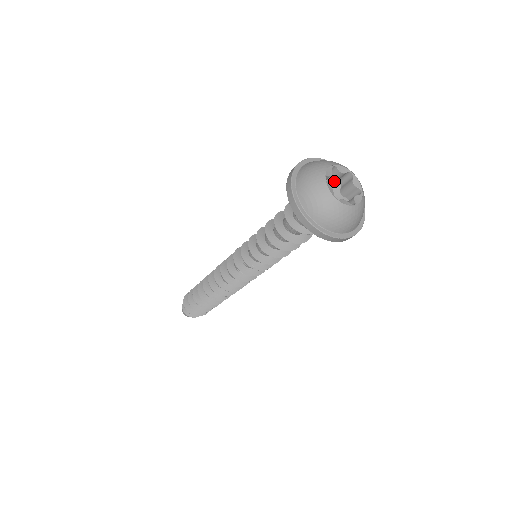
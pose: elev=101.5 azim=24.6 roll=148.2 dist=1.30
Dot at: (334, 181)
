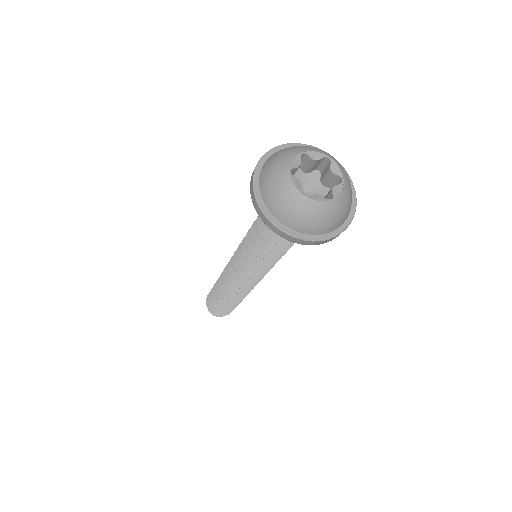
Dot at: (310, 170)
